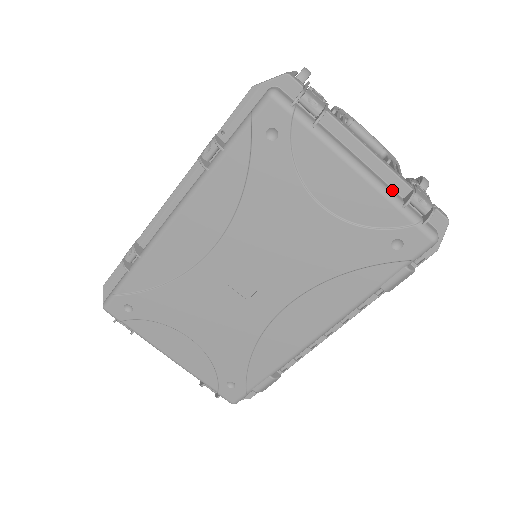
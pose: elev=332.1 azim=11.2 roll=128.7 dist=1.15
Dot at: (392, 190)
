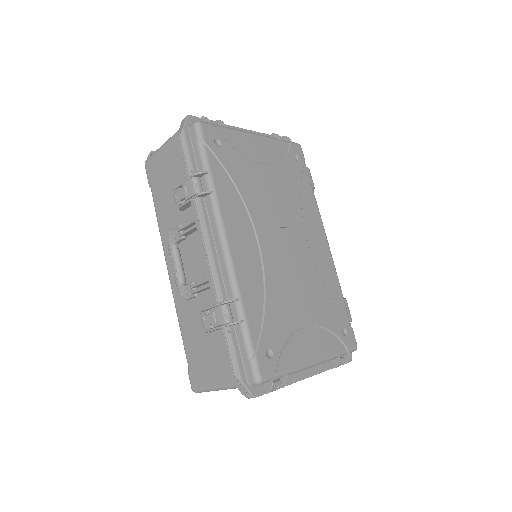
Dot at: occluded
